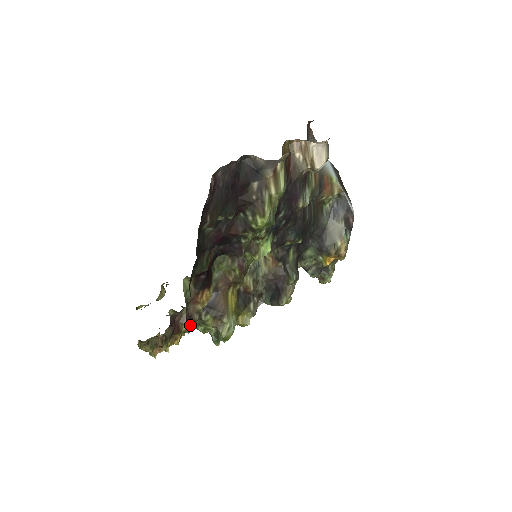
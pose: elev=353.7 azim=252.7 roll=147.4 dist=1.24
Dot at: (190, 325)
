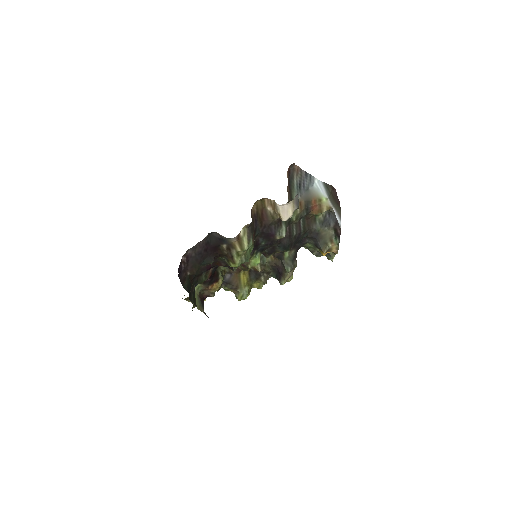
Dot at: occluded
